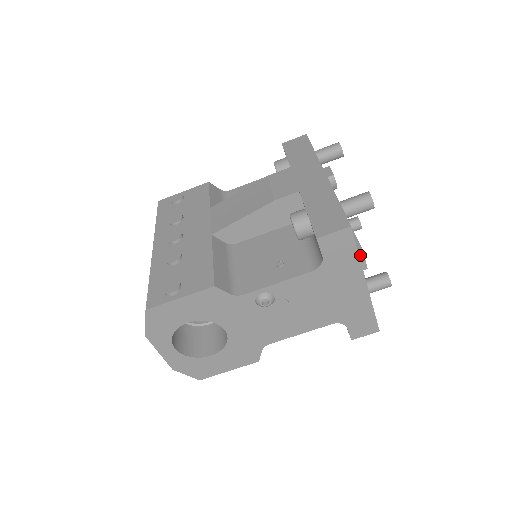
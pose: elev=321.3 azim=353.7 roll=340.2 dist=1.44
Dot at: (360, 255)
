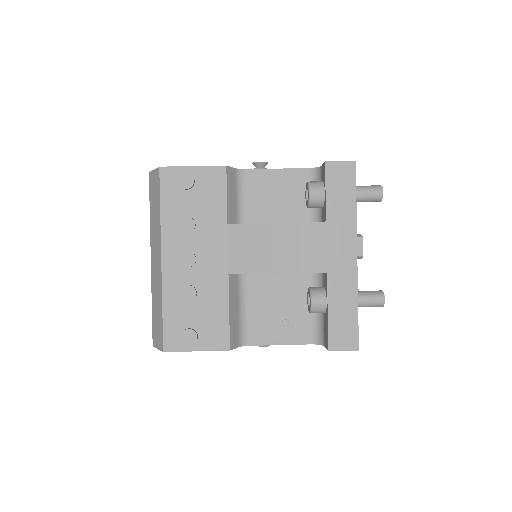
Dot at: occluded
